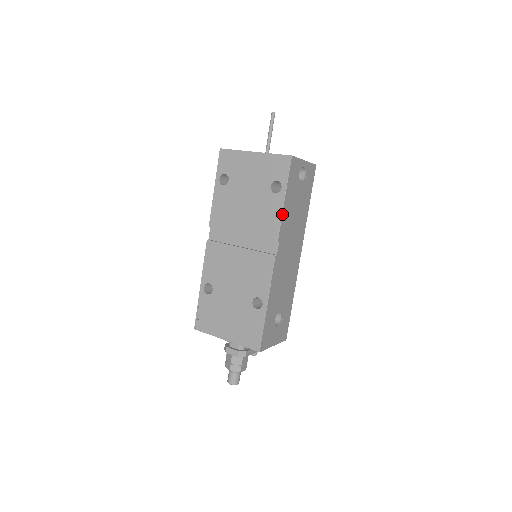
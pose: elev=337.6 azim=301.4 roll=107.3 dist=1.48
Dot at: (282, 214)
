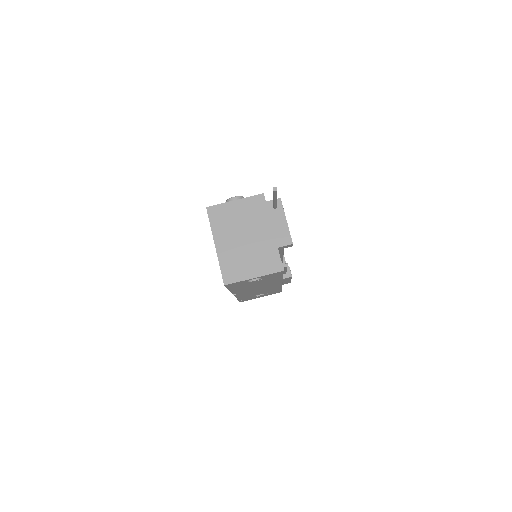
Dot at: (230, 291)
